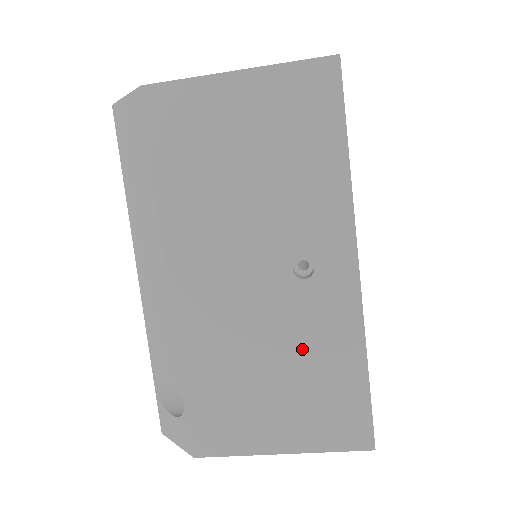
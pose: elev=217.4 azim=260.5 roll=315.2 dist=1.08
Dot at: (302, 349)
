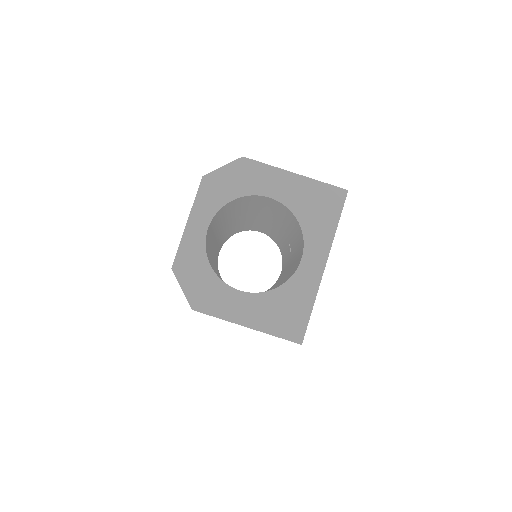
Dot at: occluded
